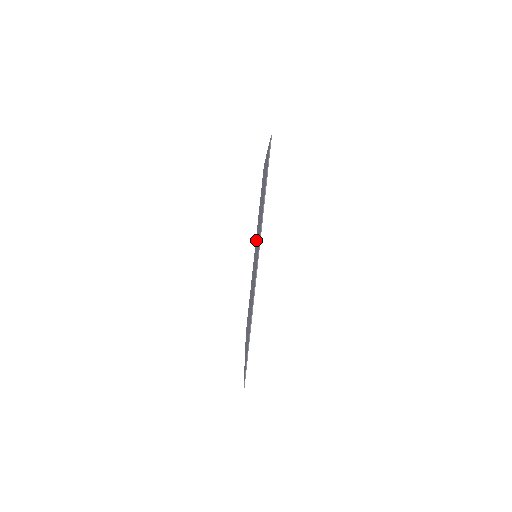
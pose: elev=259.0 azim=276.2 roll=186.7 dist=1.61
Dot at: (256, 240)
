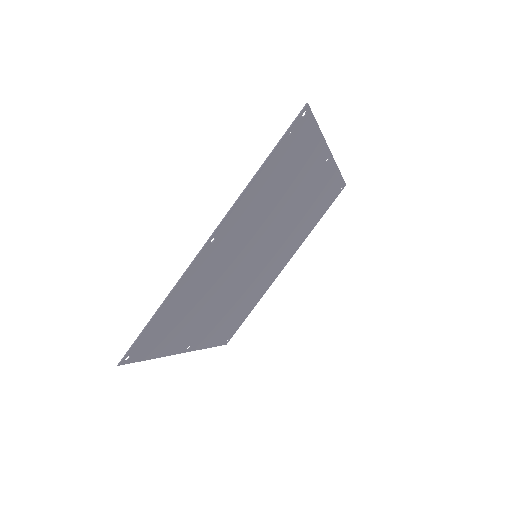
Dot at: (280, 249)
